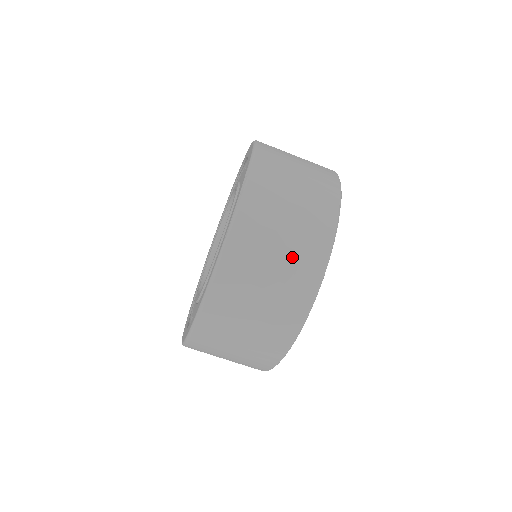
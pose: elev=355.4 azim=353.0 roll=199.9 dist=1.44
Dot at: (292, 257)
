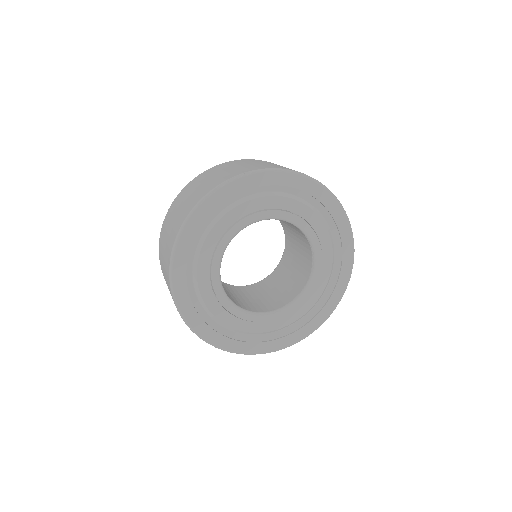
Dot at: (194, 196)
